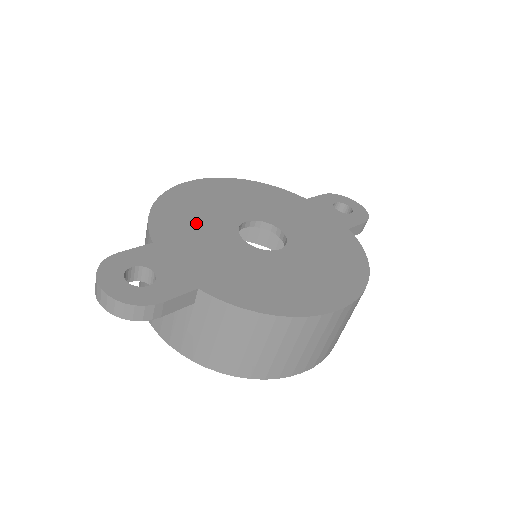
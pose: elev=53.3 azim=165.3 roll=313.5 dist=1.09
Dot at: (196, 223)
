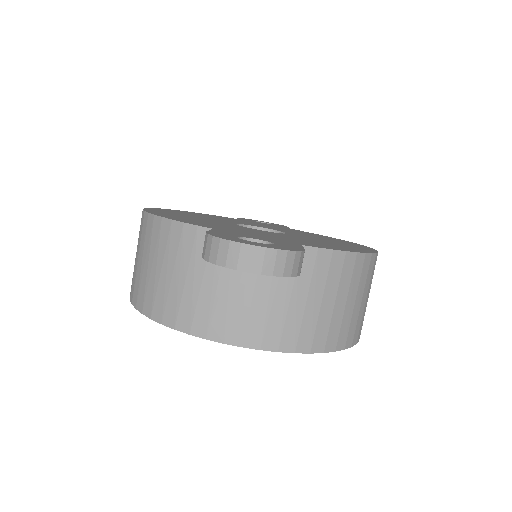
Dot at: (211, 223)
